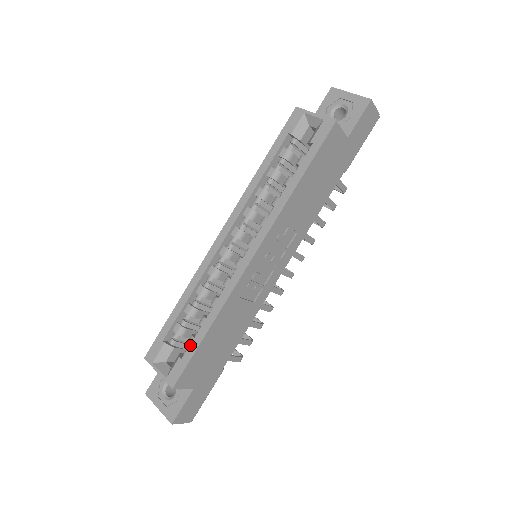
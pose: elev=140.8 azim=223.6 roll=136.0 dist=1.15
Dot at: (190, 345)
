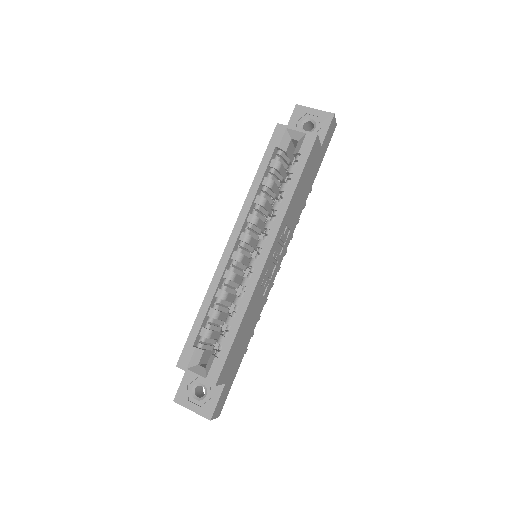
Dot at: (224, 344)
